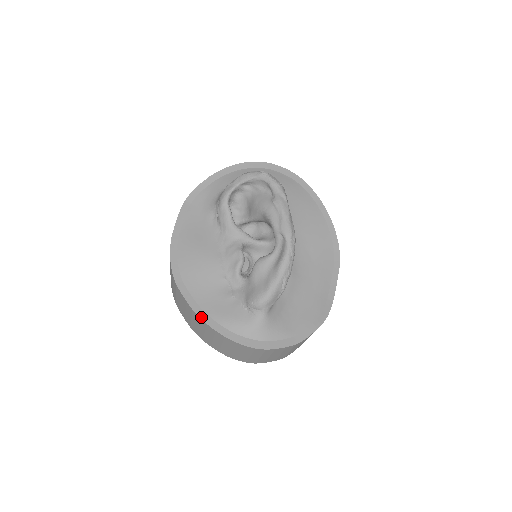
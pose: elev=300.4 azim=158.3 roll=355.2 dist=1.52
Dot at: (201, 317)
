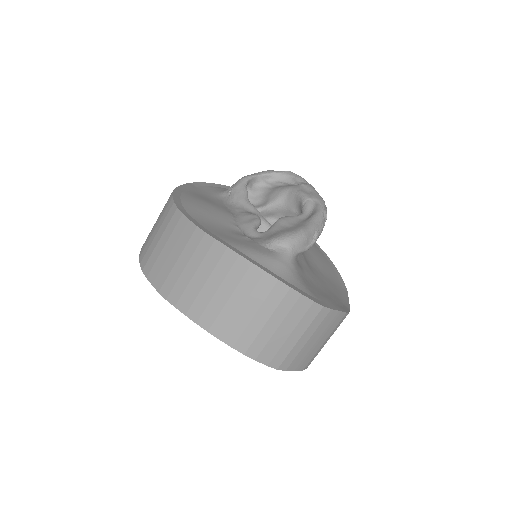
Dot at: (209, 233)
